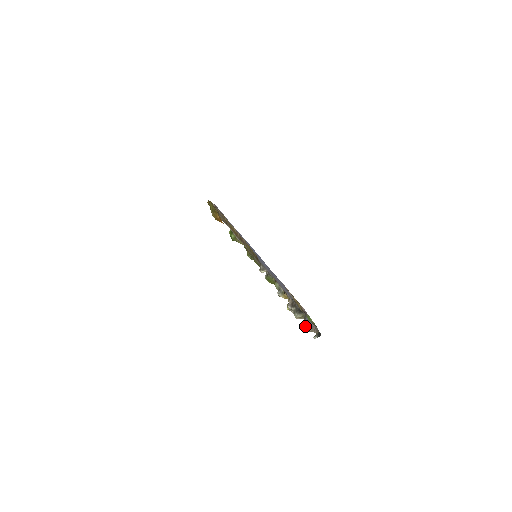
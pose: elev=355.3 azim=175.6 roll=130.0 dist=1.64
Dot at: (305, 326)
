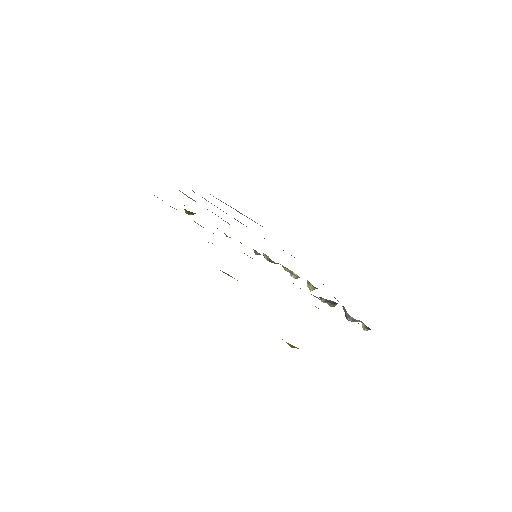
Dot at: (351, 321)
